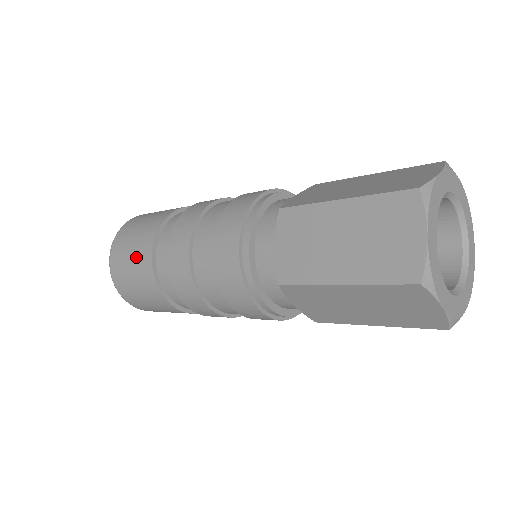
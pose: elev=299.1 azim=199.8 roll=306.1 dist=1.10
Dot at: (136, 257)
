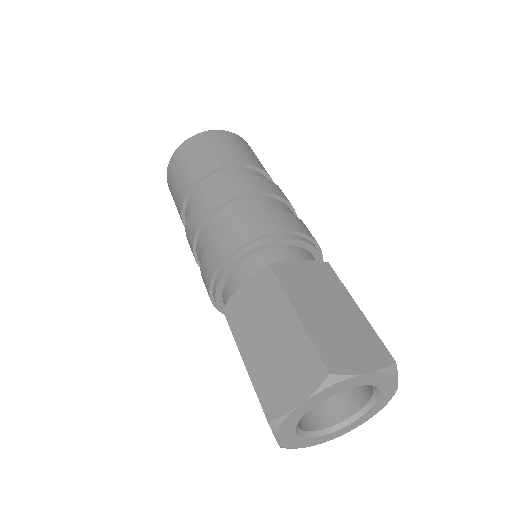
Dot at: (188, 171)
